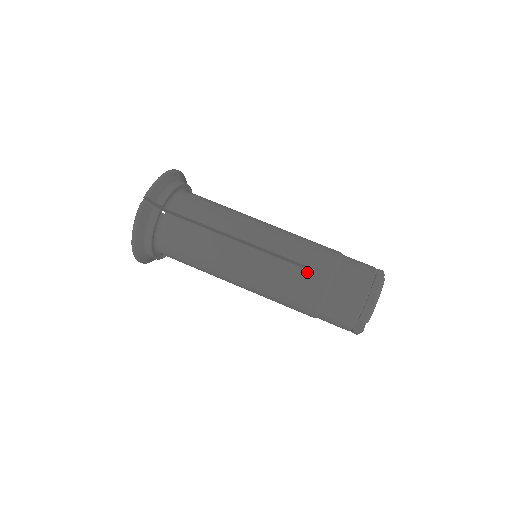
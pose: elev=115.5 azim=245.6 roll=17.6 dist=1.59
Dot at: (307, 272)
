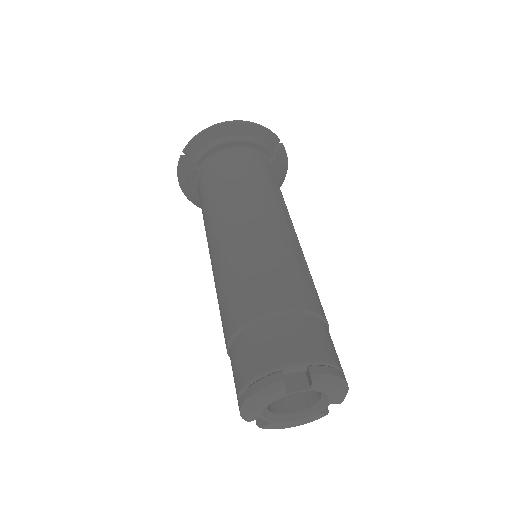
Dot at: (225, 309)
